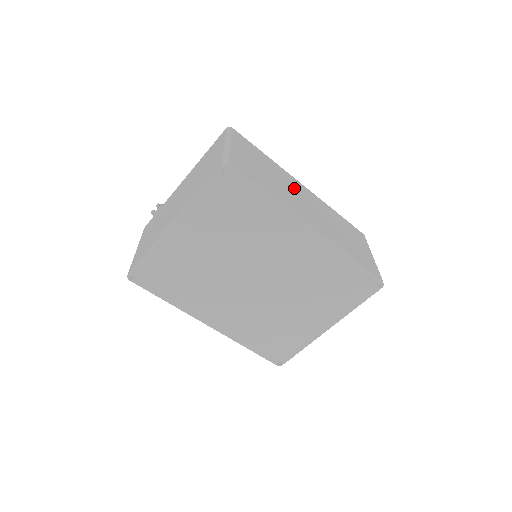
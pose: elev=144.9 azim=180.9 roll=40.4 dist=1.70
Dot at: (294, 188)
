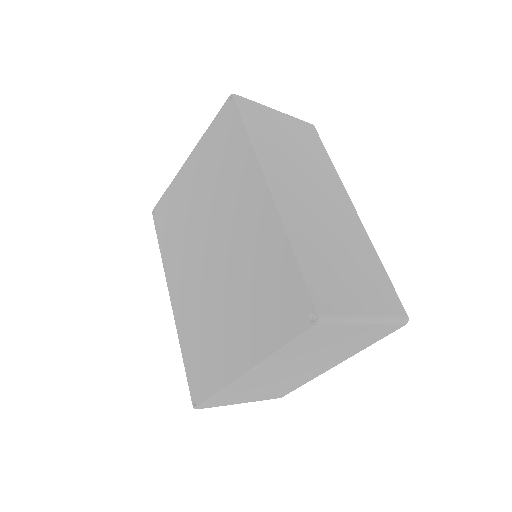
Dot at: (323, 185)
